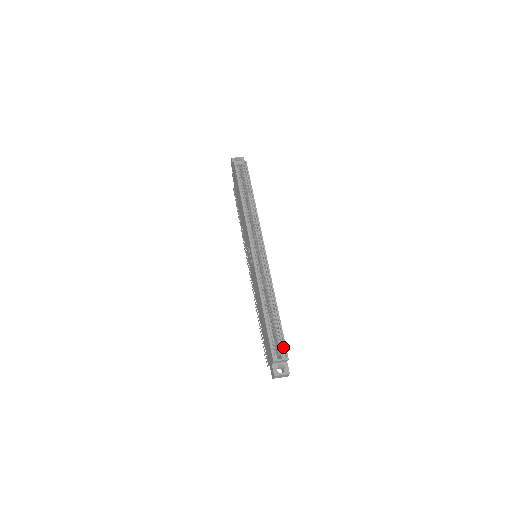
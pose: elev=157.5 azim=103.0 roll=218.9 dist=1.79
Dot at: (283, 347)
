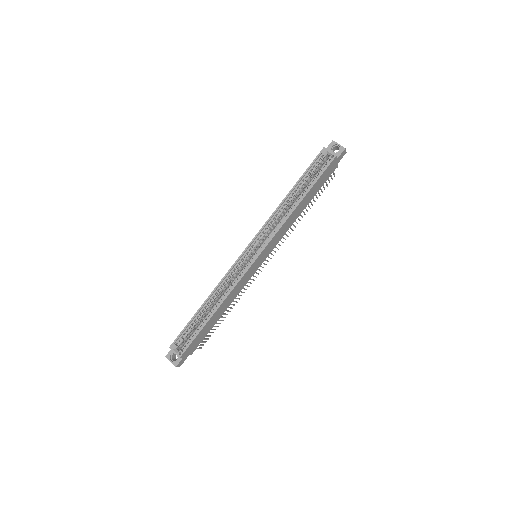
Dot at: (187, 346)
